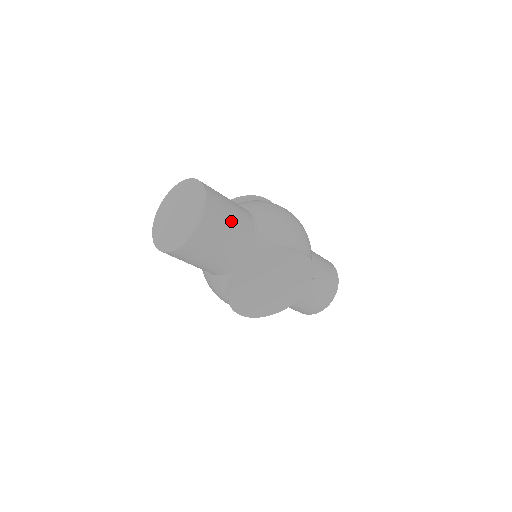
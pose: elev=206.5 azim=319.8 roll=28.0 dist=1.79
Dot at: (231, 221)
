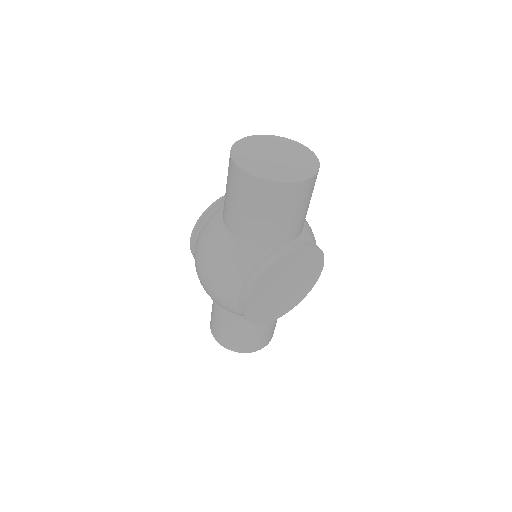
Dot at: occluded
